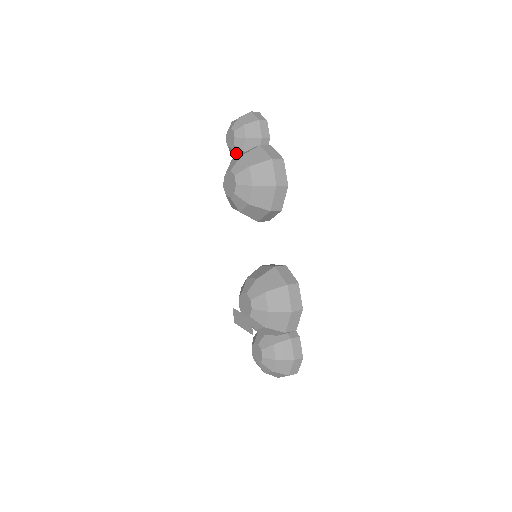
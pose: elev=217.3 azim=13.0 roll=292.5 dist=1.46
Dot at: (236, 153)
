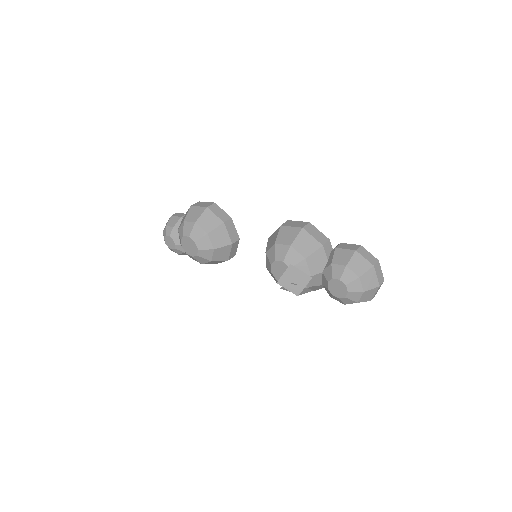
Dot at: occluded
